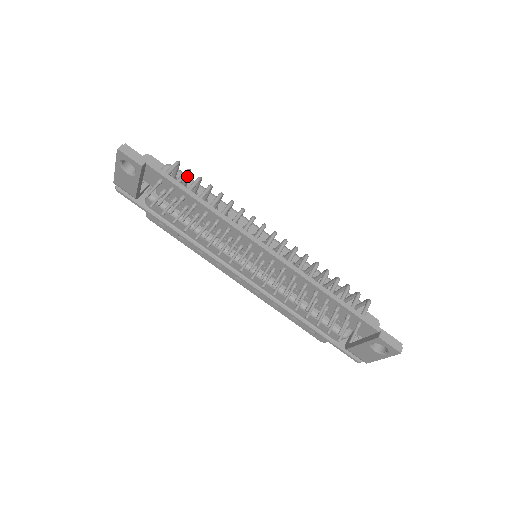
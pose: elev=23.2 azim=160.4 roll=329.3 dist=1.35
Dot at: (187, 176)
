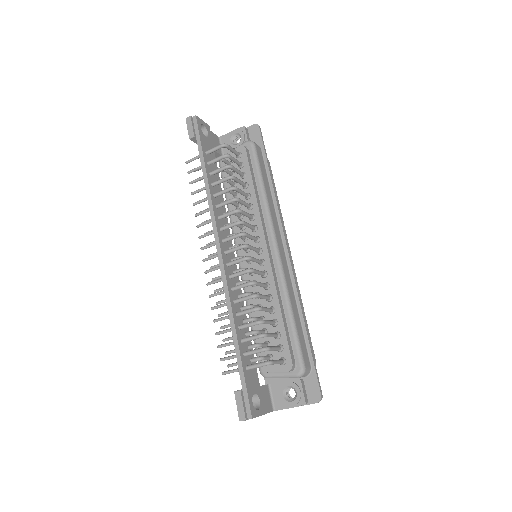
Dot at: (231, 159)
